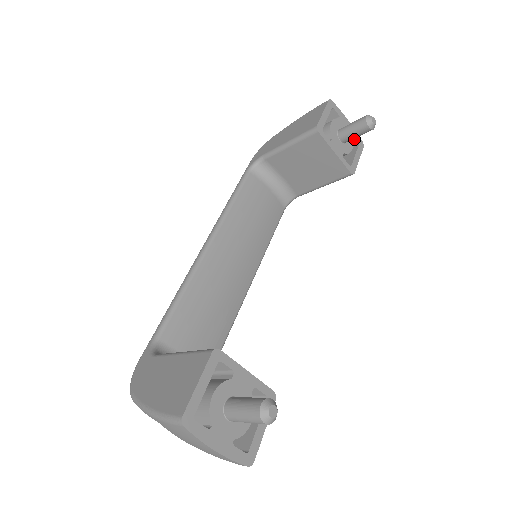
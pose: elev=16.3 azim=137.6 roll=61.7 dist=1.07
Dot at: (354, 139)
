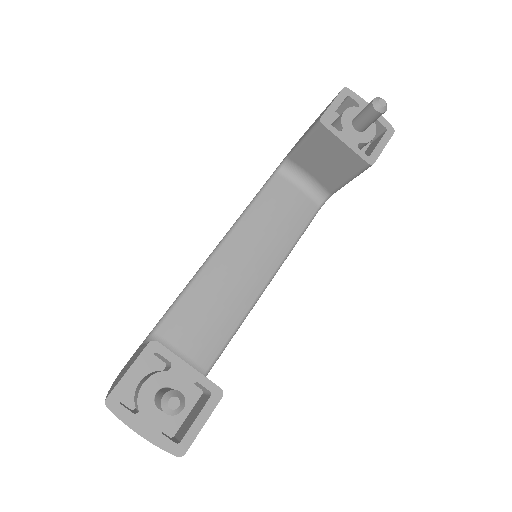
Dot at: (381, 126)
